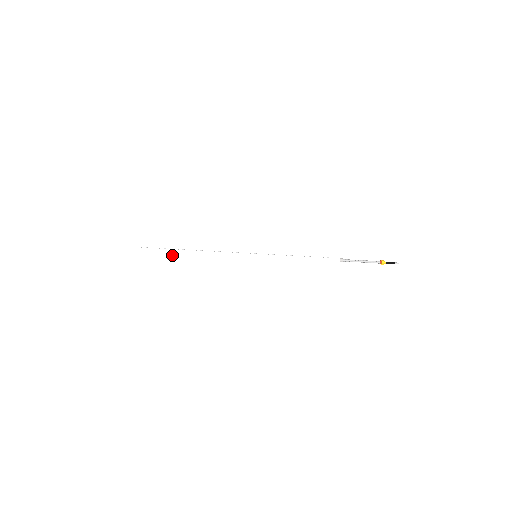
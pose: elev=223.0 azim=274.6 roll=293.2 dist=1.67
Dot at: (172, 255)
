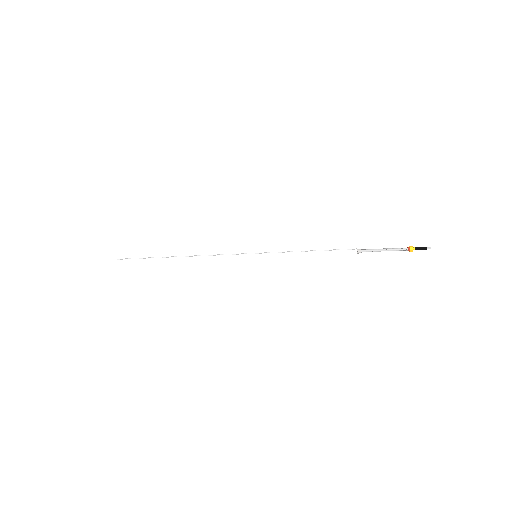
Dot at: (159, 264)
